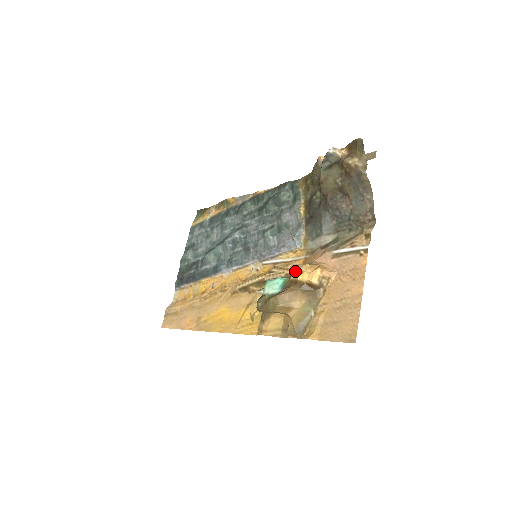
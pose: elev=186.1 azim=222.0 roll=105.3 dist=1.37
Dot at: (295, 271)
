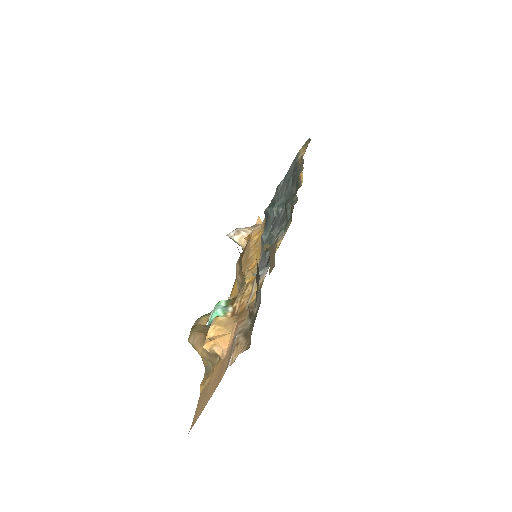
Dot at: (212, 321)
